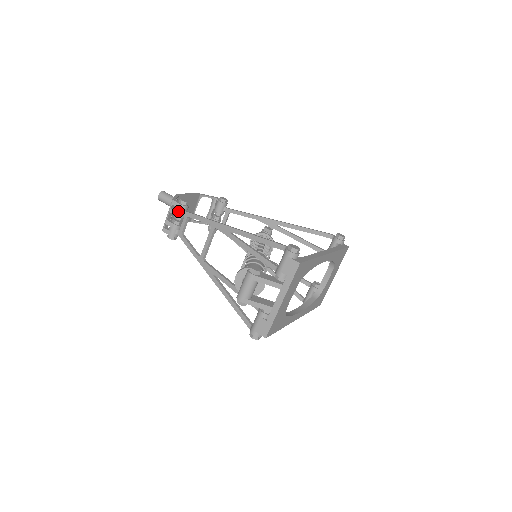
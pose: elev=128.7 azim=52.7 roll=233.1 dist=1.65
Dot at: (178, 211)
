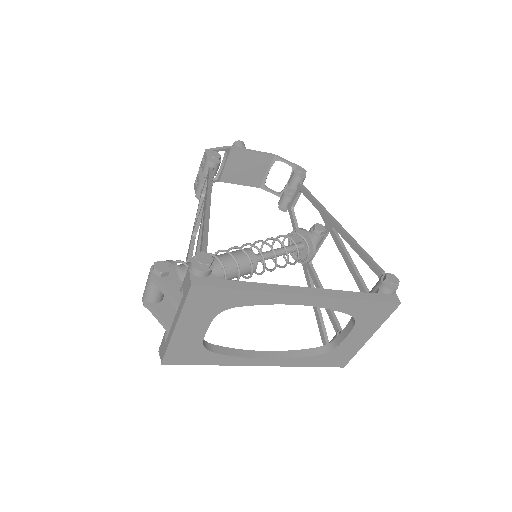
Dot at: (204, 165)
